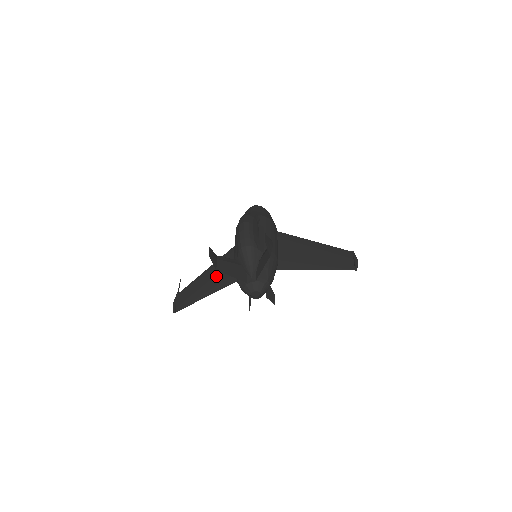
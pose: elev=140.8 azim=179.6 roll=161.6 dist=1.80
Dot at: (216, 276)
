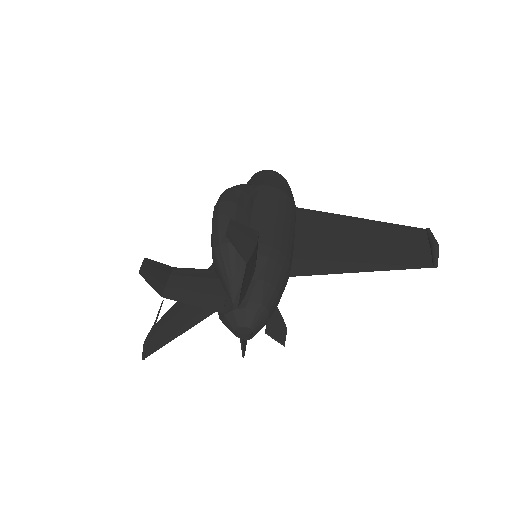
Dot at: occluded
